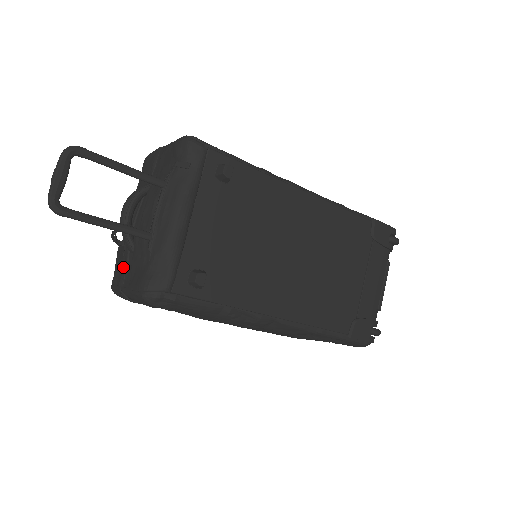
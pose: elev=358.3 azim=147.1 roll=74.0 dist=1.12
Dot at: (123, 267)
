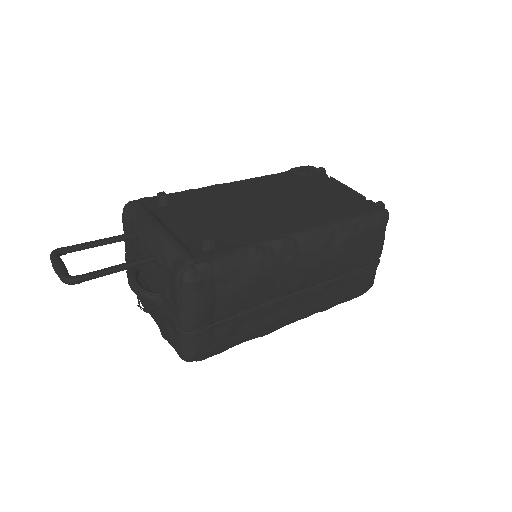
Dot at: (169, 323)
